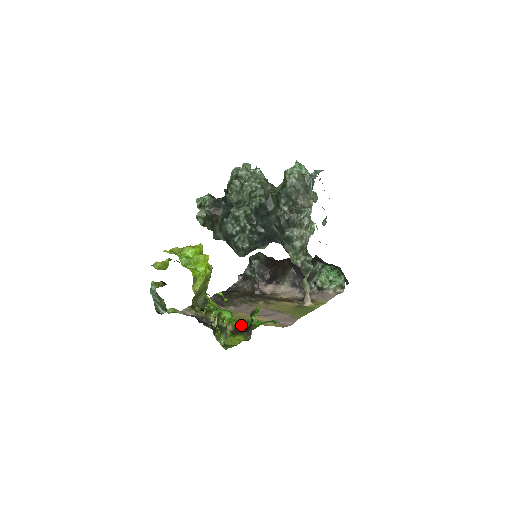
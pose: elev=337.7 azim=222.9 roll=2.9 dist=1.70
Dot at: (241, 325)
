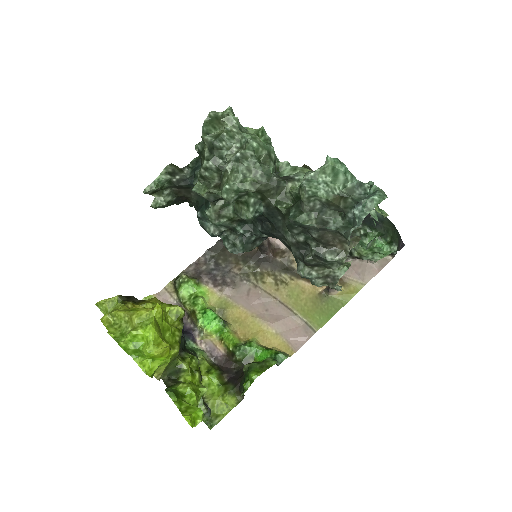
Dot at: (234, 357)
